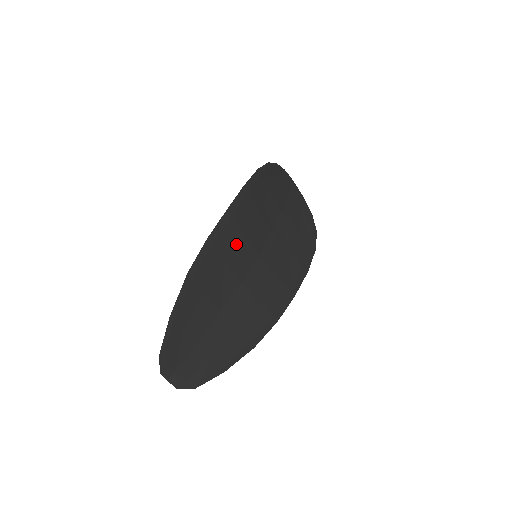
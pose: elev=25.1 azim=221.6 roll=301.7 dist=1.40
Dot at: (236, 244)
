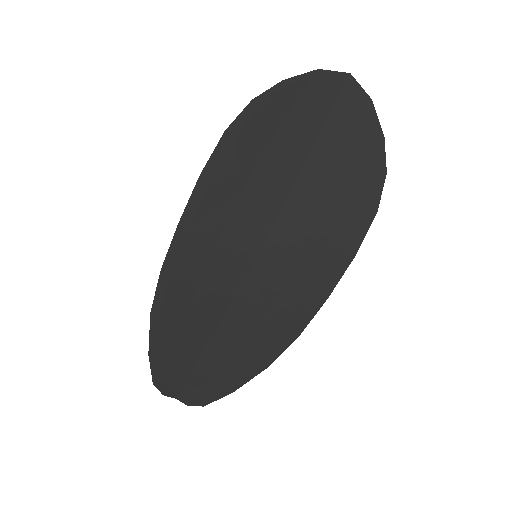
Dot at: (210, 258)
